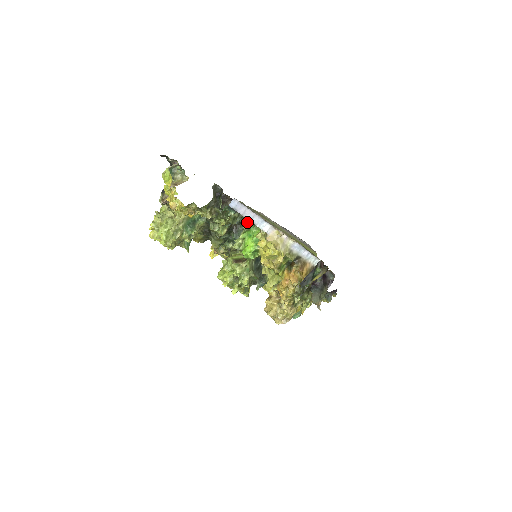
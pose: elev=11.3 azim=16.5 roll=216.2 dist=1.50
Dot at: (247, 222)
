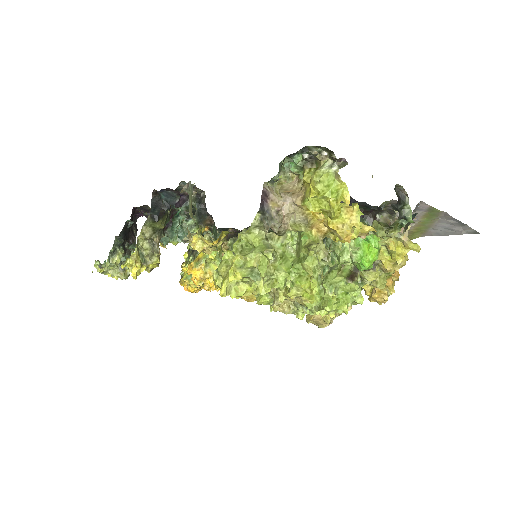
Dot at: occluded
